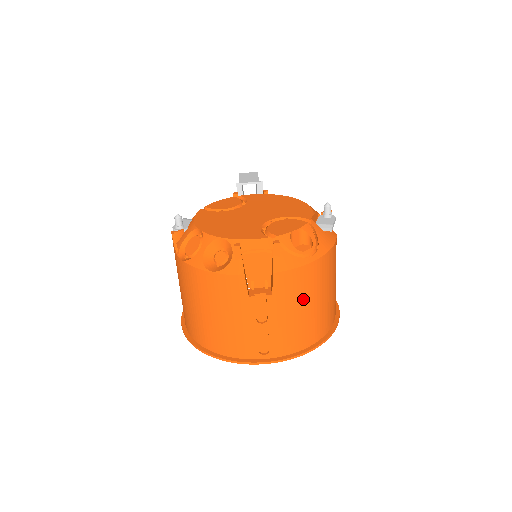
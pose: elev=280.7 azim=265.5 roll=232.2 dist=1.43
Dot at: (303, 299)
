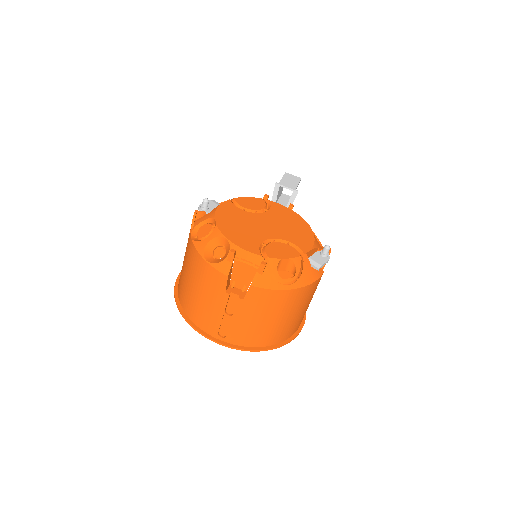
Dot at: (267, 313)
